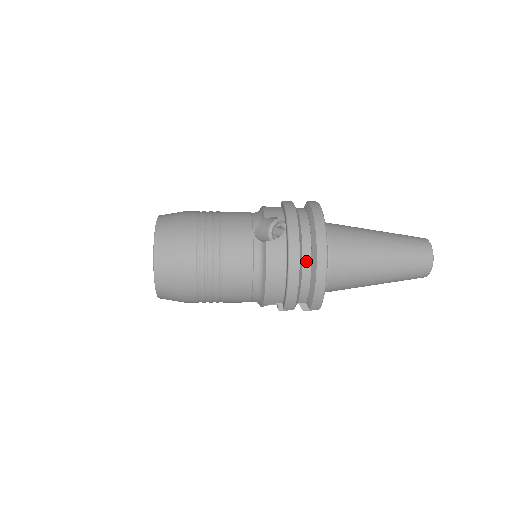
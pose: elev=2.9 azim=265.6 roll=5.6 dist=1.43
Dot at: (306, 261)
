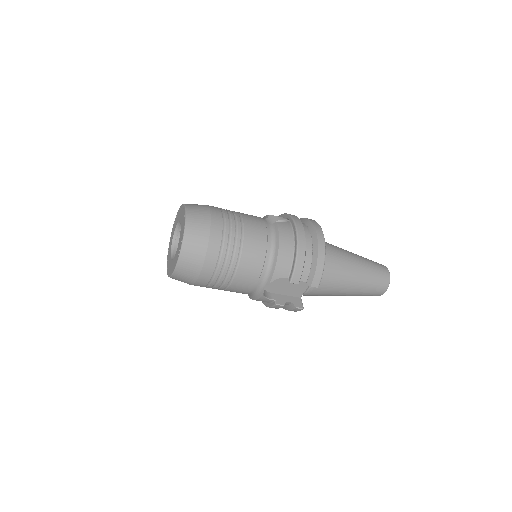
Dot at: (308, 239)
